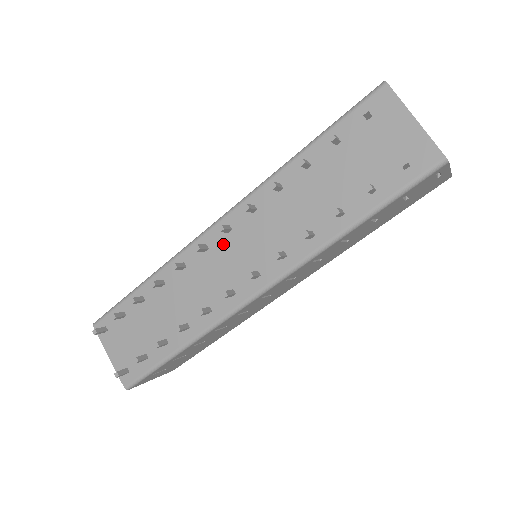
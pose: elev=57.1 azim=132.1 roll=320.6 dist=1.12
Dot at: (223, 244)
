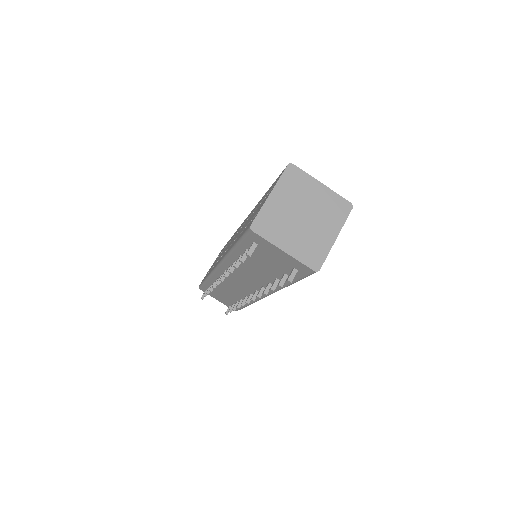
Dot at: (229, 277)
